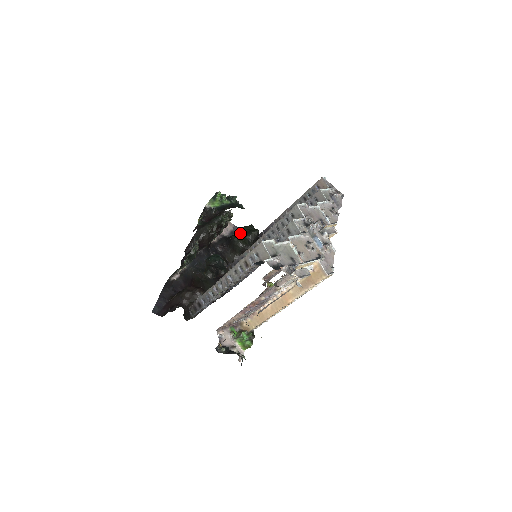
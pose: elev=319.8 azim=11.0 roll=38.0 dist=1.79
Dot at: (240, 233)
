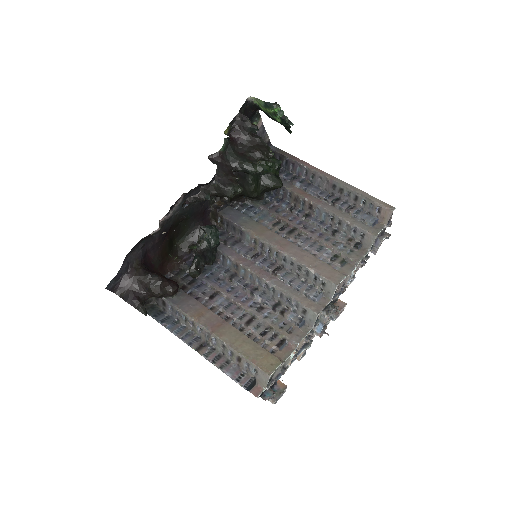
Dot at: (261, 172)
